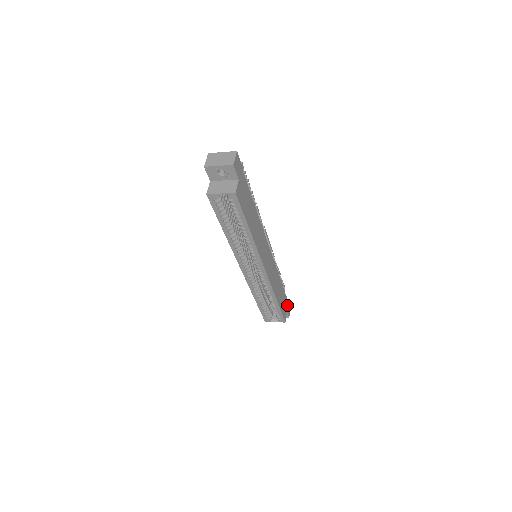
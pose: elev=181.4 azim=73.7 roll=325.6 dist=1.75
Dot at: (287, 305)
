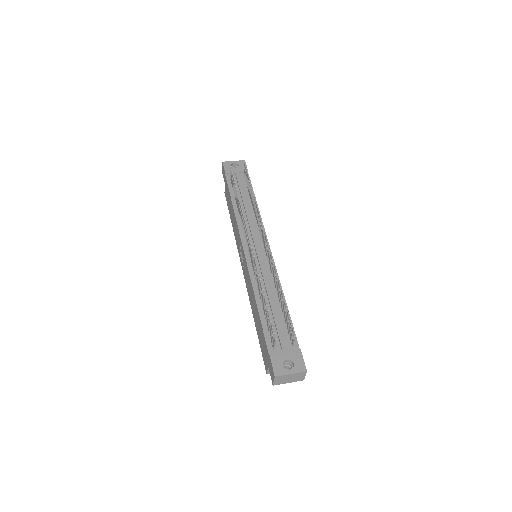
Dot at: occluded
